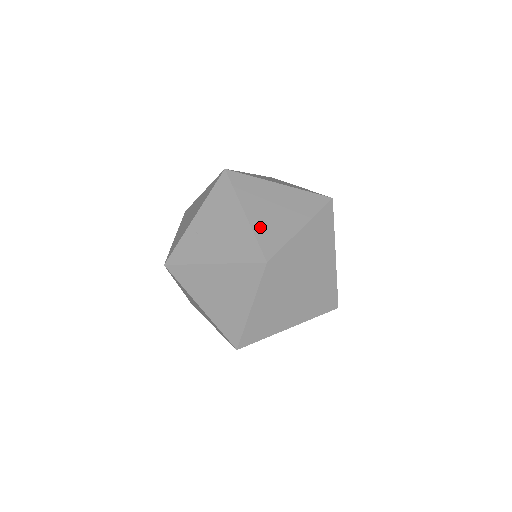
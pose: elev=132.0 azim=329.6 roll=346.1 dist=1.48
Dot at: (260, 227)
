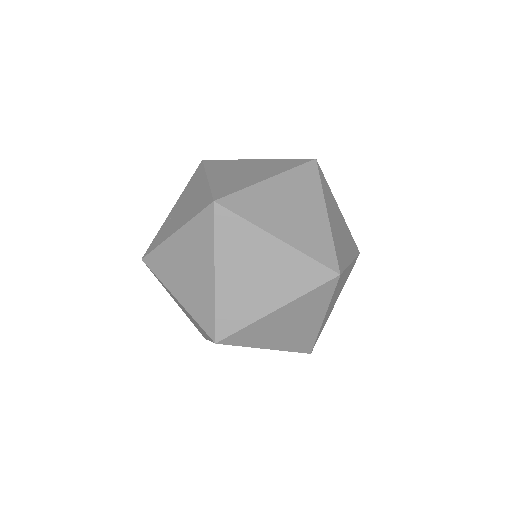
Dot at: (219, 183)
